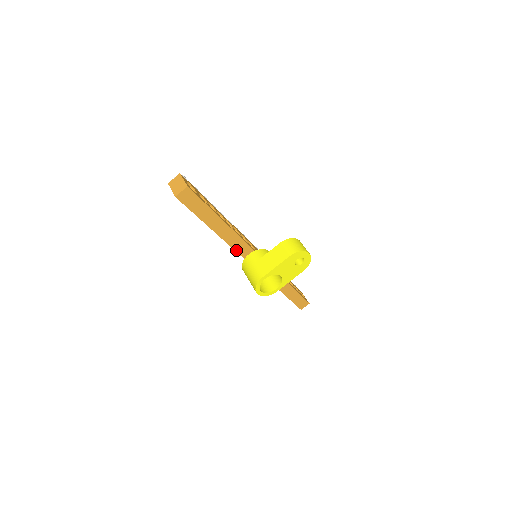
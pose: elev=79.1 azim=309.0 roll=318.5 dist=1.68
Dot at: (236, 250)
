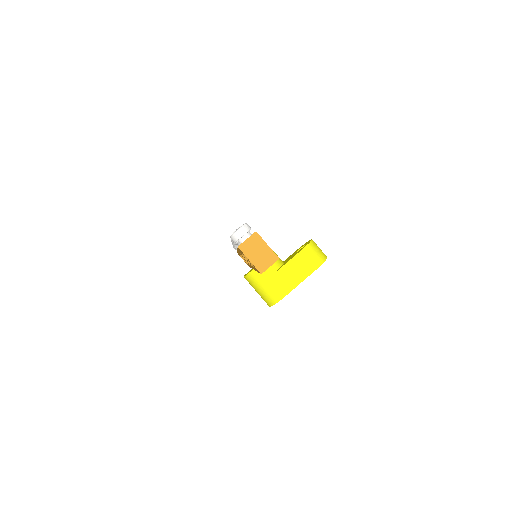
Dot at: occluded
